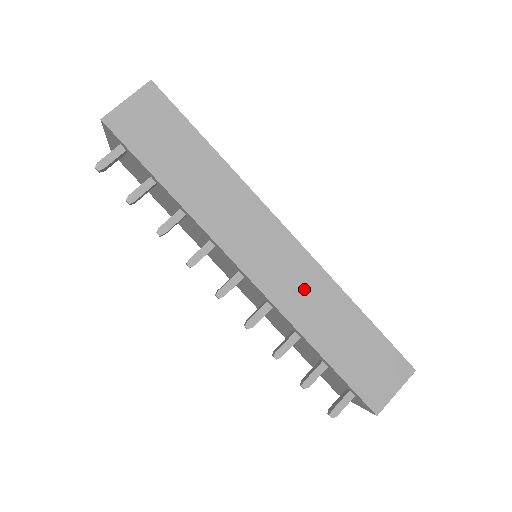
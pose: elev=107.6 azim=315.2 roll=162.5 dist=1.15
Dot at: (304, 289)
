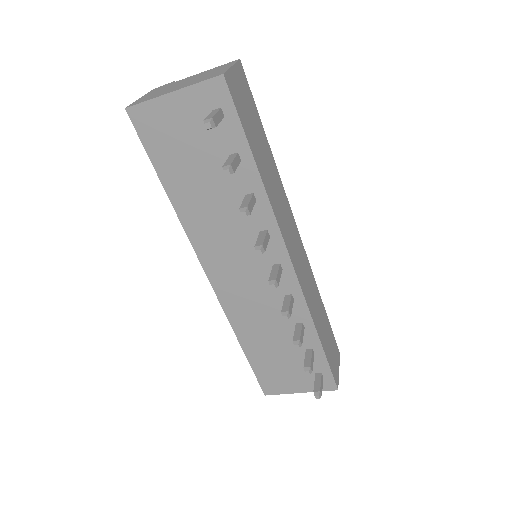
Dot at: (309, 284)
